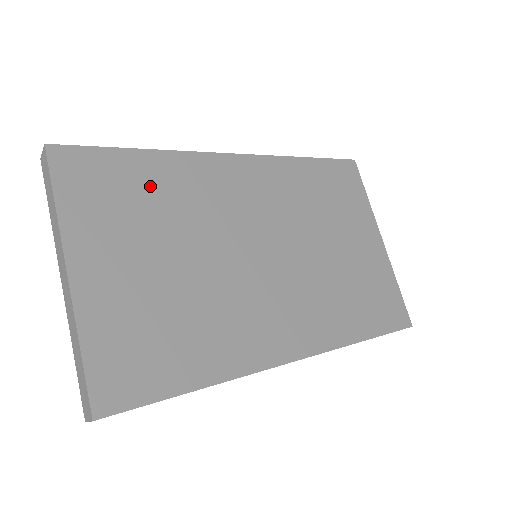
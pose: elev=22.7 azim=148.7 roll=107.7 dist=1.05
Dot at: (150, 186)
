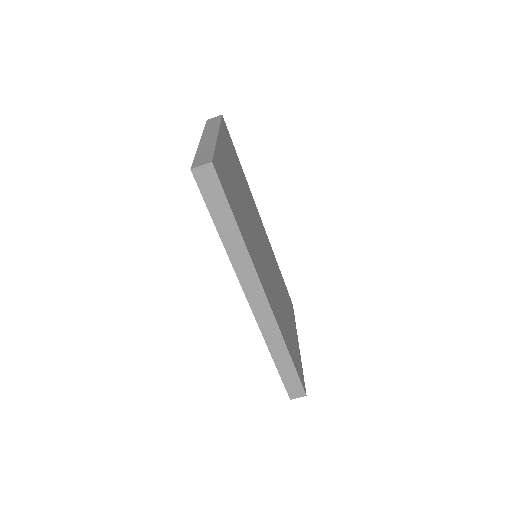
Dot at: (241, 174)
